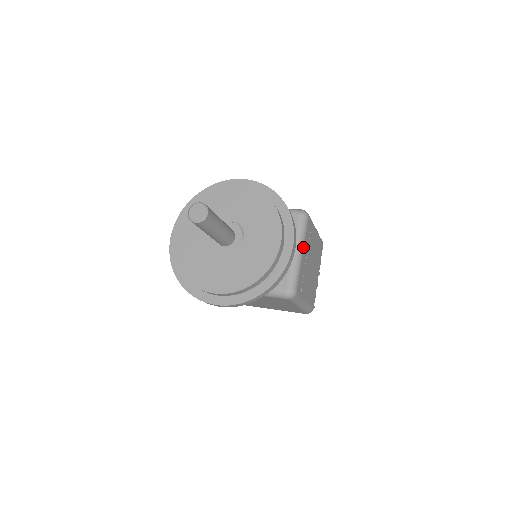
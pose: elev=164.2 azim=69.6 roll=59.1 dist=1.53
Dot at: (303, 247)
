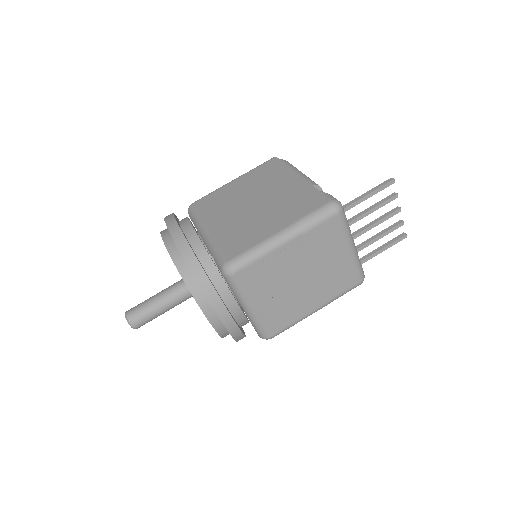
Dot at: (249, 302)
